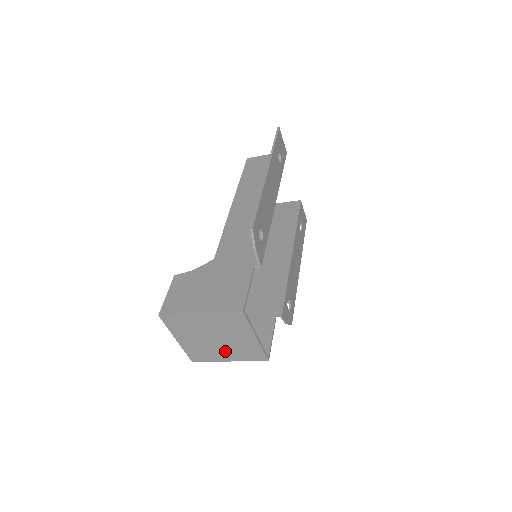
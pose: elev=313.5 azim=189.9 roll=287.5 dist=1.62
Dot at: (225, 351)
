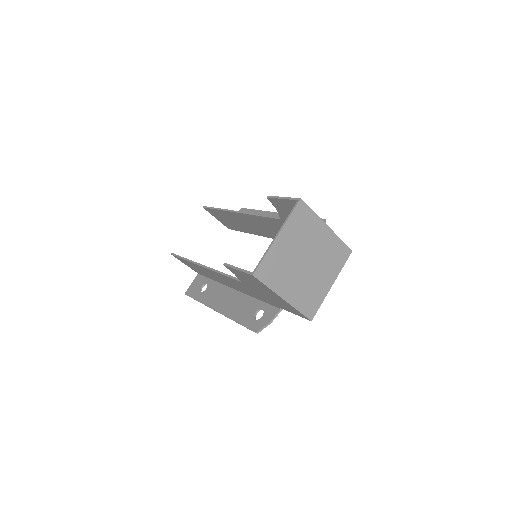
Dot at: (296, 283)
